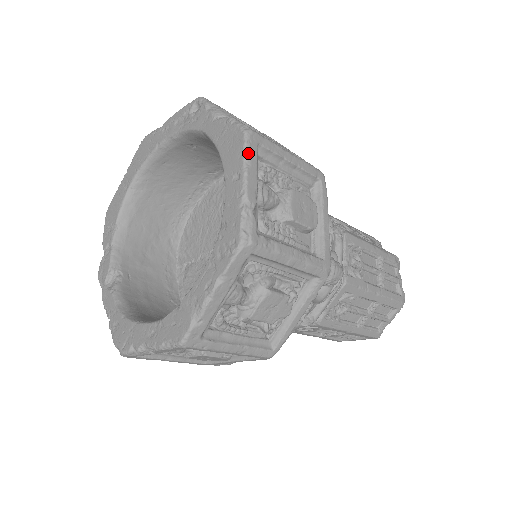
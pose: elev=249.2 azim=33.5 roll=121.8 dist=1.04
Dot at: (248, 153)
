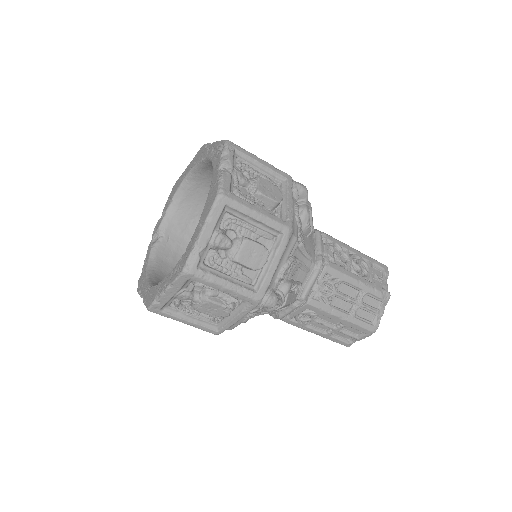
Dot at: (212, 212)
